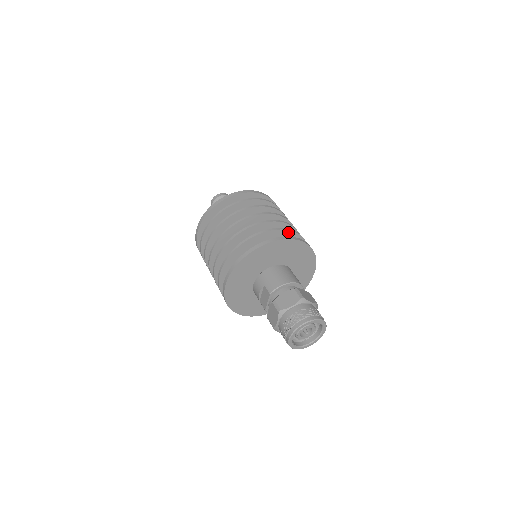
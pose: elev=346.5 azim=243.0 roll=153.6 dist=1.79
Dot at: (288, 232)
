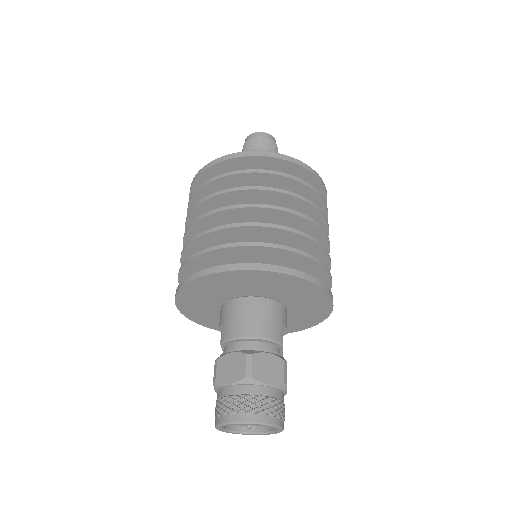
Dot at: (276, 249)
